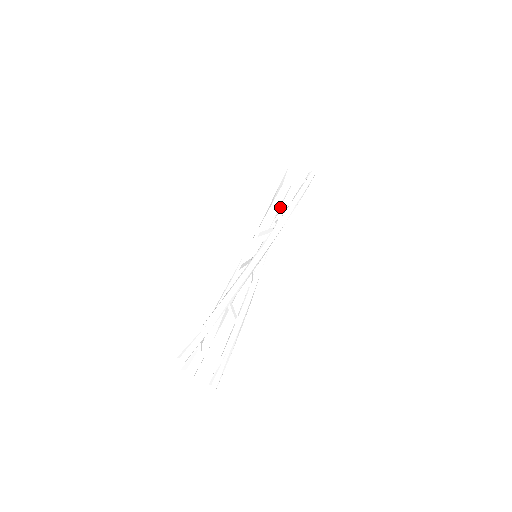
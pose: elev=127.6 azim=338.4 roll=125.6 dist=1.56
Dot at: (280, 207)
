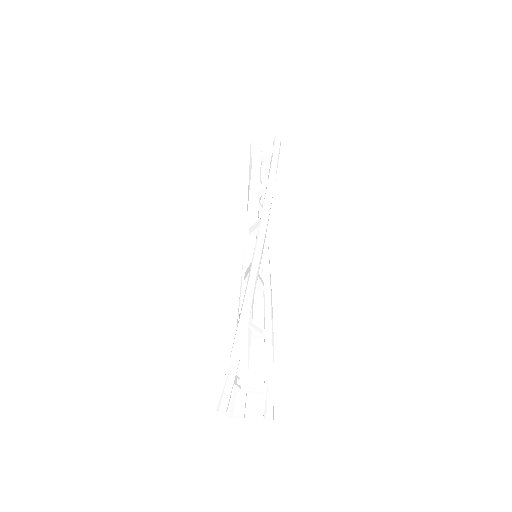
Dot at: (259, 191)
